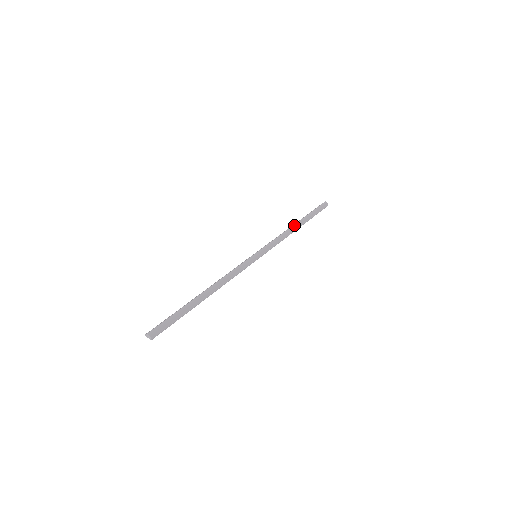
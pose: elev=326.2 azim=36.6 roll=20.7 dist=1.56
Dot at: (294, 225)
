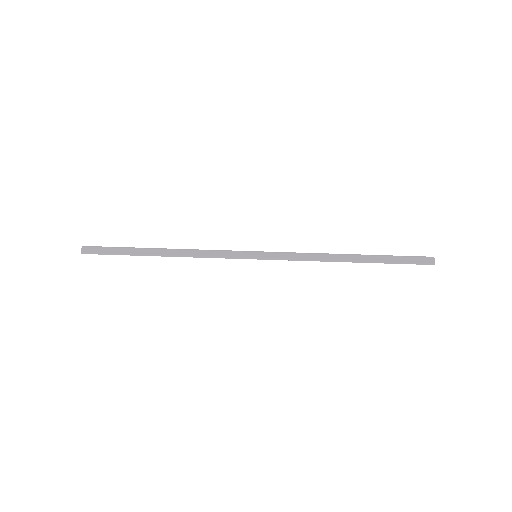
Dot at: (345, 259)
